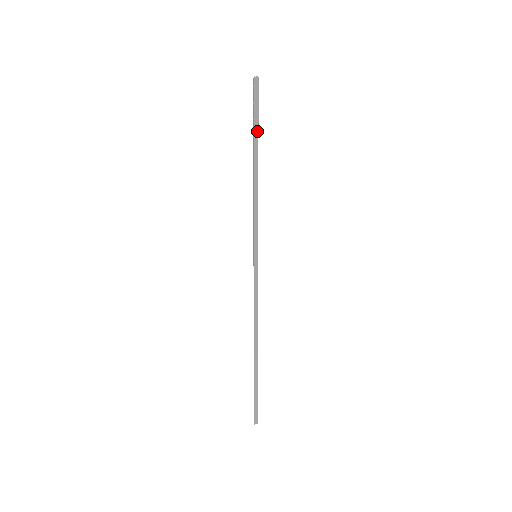
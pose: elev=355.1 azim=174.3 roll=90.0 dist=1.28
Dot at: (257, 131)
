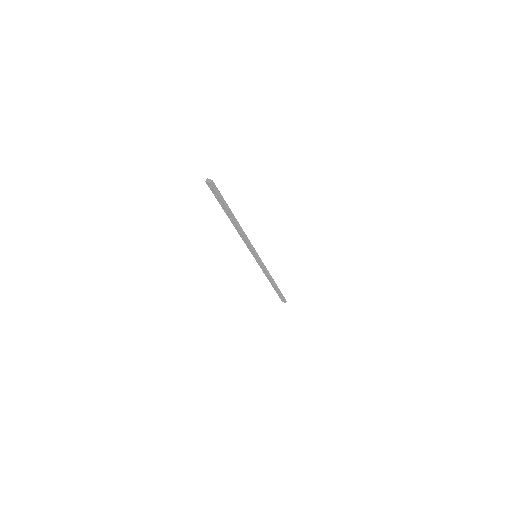
Dot at: (229, 208)
